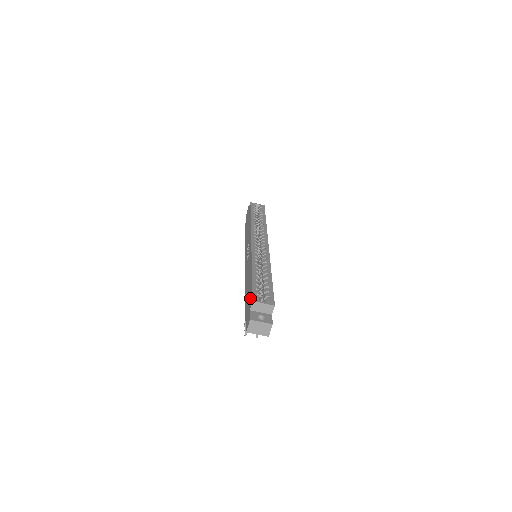
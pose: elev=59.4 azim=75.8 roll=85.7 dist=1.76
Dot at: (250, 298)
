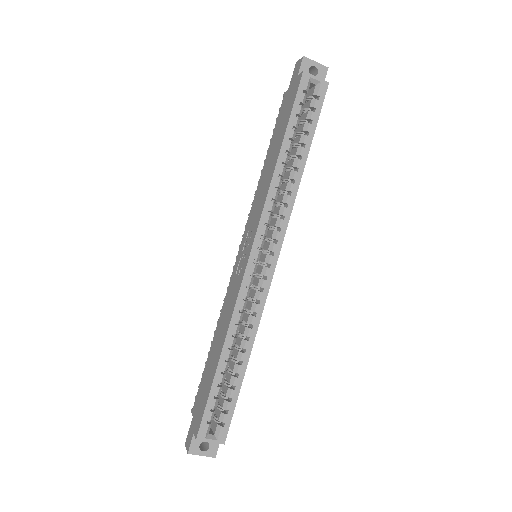
Dot at: (200, 414)
